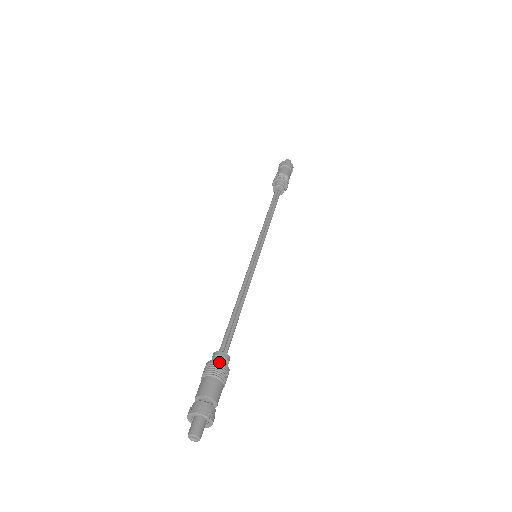
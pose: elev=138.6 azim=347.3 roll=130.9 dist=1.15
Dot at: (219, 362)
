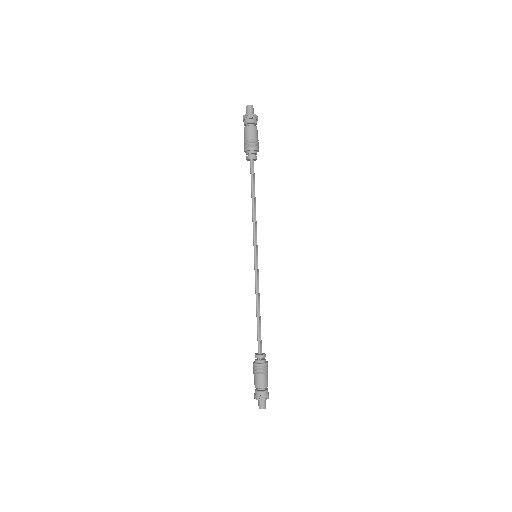
Dot at: (265, 365)
